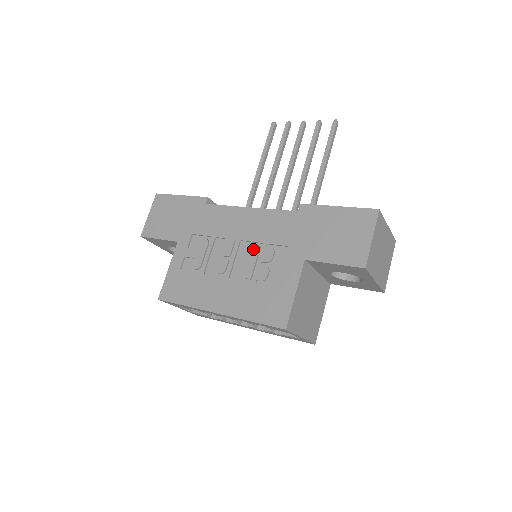
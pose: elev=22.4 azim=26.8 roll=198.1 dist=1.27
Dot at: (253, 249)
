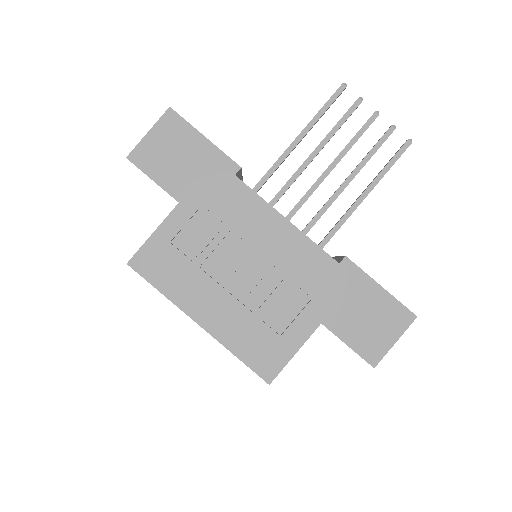
Dot at: (271, 276)
